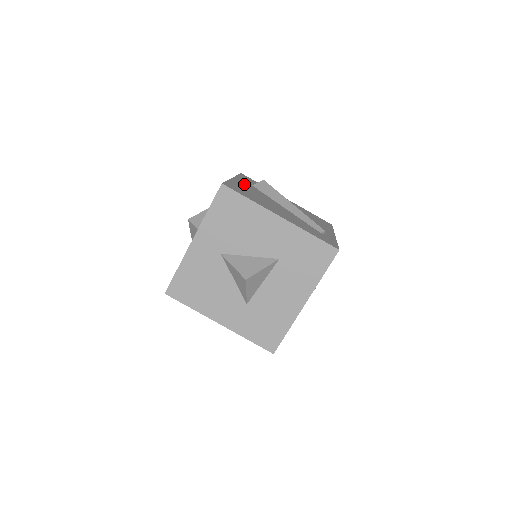
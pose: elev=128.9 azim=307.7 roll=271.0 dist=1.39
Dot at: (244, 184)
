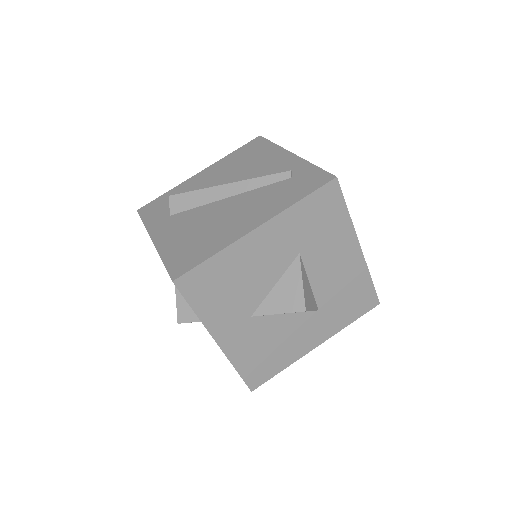
Dot at: (168, 231)
